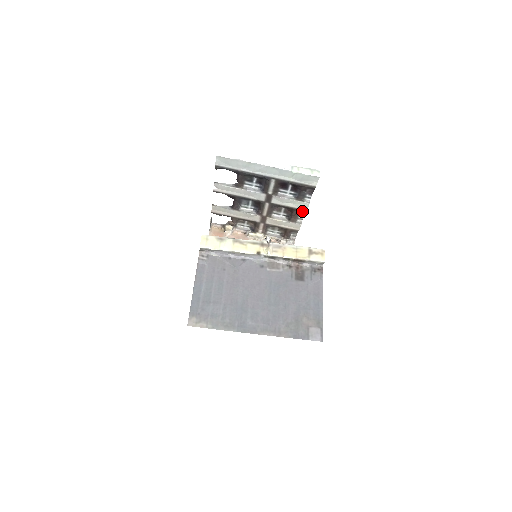
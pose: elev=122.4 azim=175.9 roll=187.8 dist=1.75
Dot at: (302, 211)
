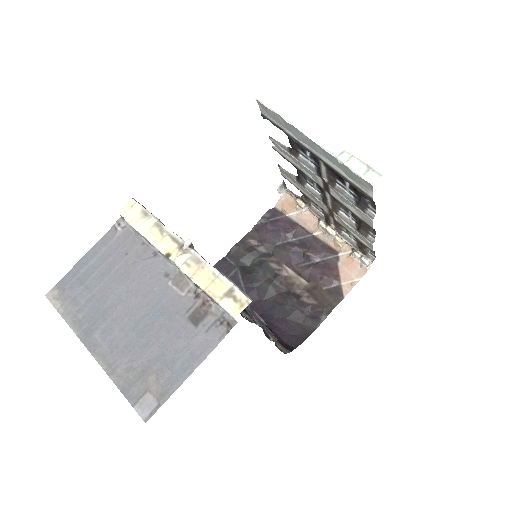
Dot at: occluded
